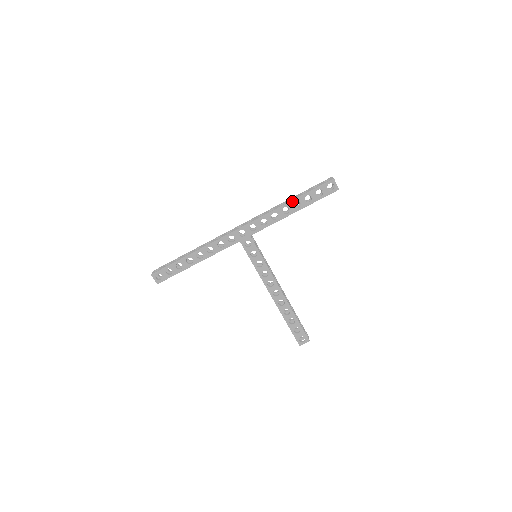
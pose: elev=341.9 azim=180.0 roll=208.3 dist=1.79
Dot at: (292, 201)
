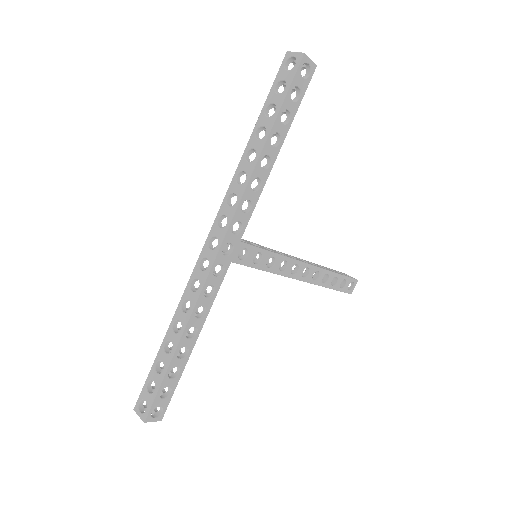
Dot at: (267, 140)
